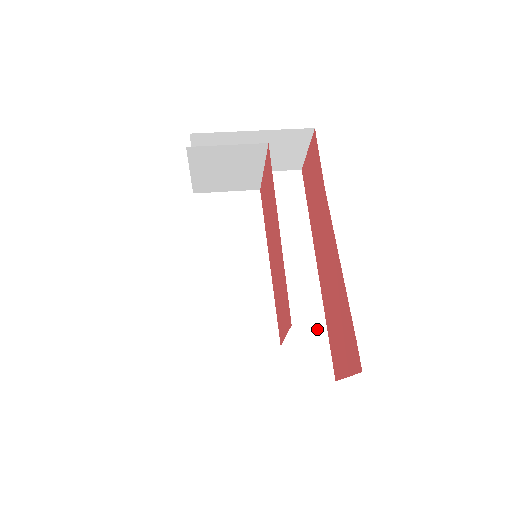
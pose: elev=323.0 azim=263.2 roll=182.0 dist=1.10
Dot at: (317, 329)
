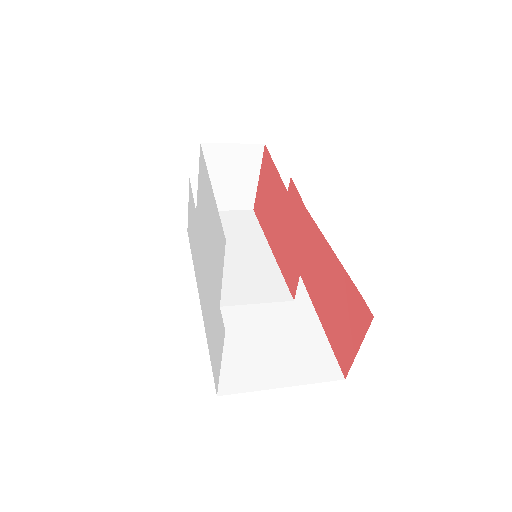
Dot at: (317, 337)
